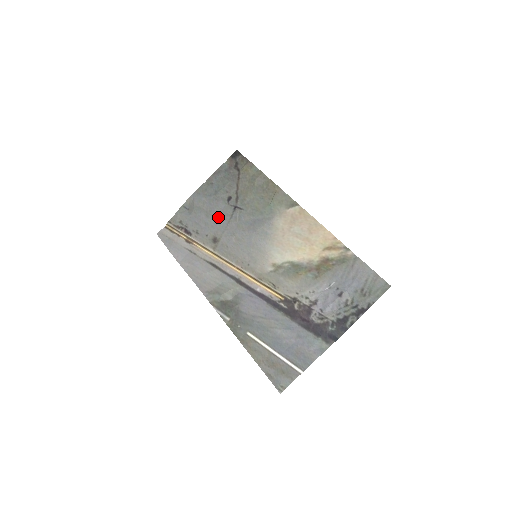
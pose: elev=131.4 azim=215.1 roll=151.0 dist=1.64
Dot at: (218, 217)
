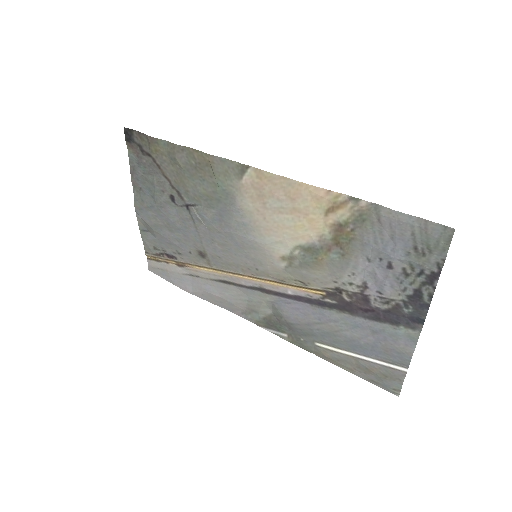
Dot at: (181, 227)
